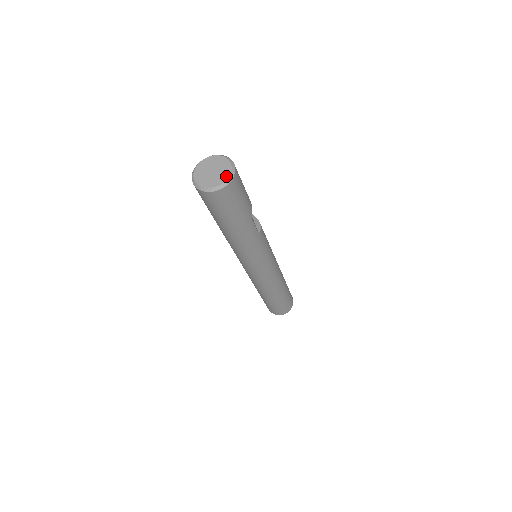
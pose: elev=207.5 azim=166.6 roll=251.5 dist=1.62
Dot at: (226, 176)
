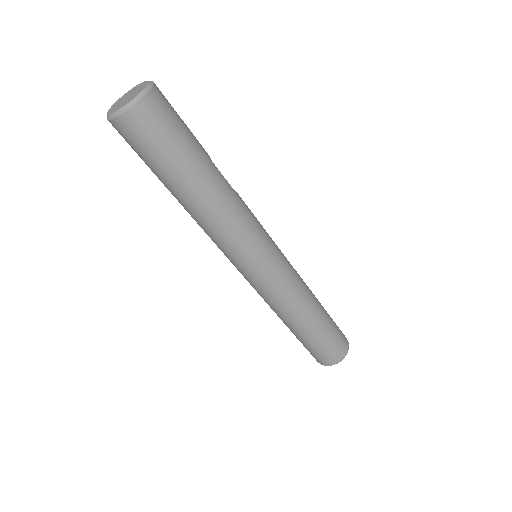
Dot at: (144, 85)
